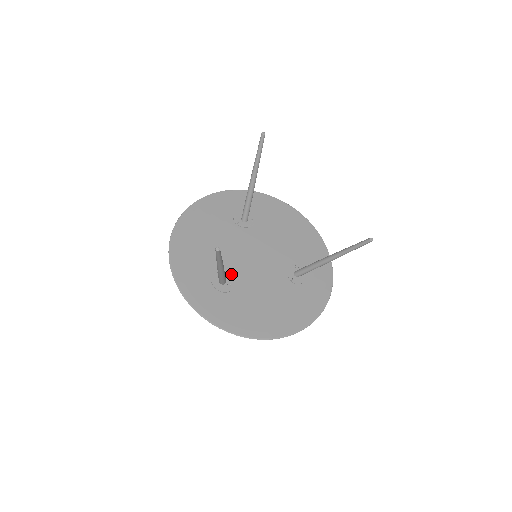
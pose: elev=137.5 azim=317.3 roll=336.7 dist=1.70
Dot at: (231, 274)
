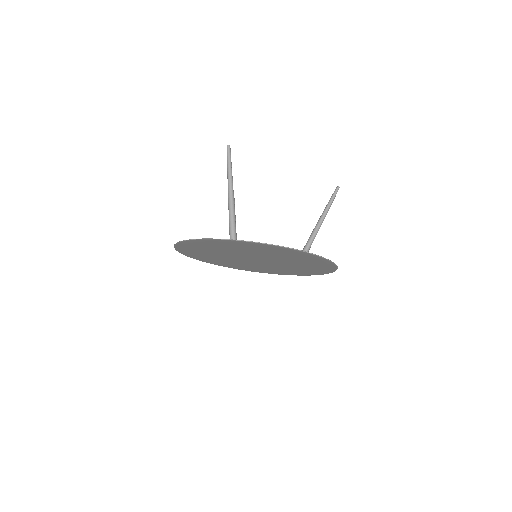
Dot at: (239, 252)
